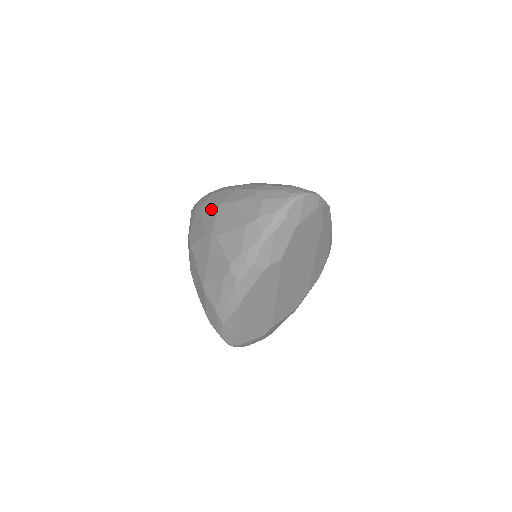
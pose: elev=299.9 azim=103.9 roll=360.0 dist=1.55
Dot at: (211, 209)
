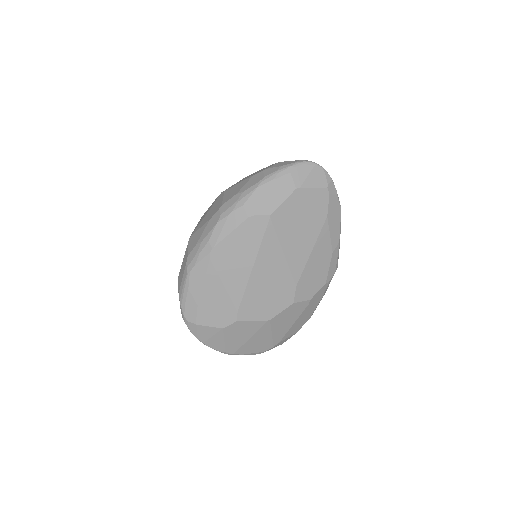
Dot at: occluded
